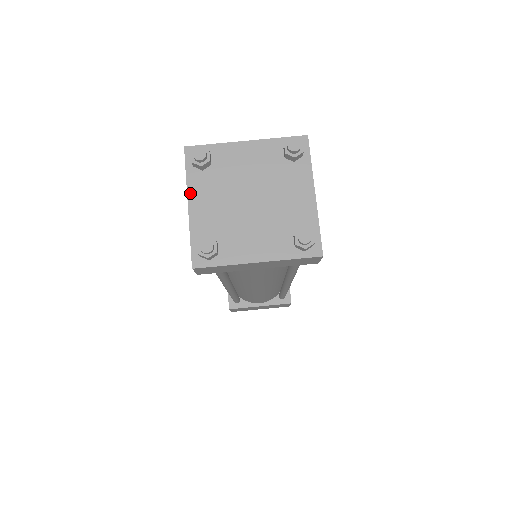
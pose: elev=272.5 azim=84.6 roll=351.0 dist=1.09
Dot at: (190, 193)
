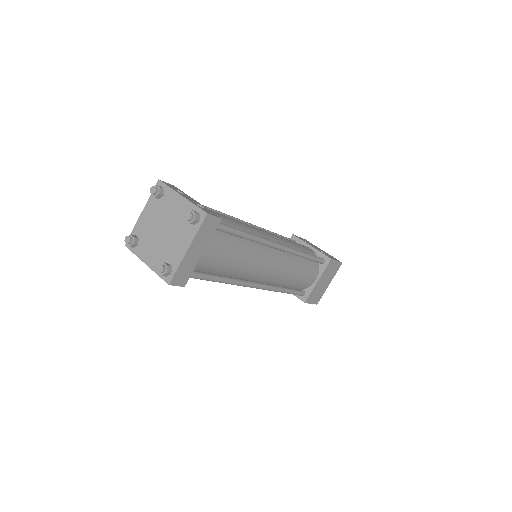
Dot at: (142, 259)
